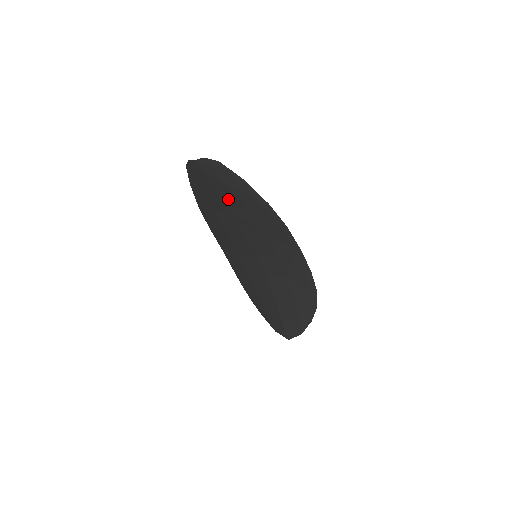
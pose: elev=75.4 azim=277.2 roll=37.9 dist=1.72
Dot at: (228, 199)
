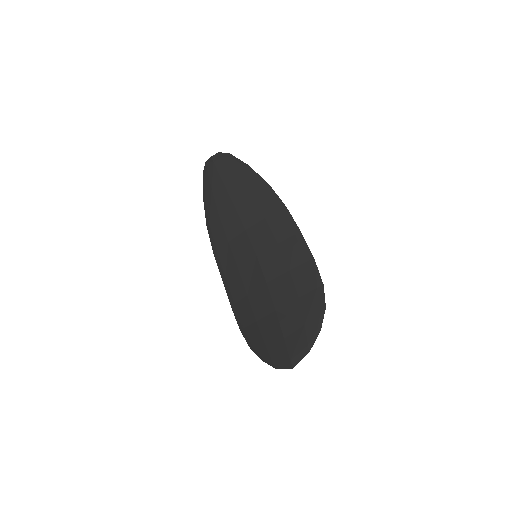
Dot at: (234, 190)
